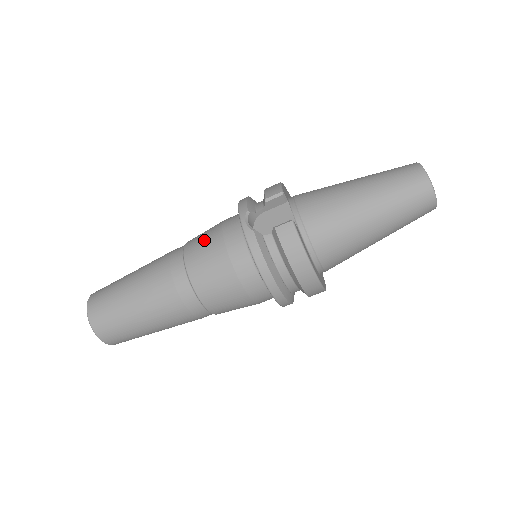
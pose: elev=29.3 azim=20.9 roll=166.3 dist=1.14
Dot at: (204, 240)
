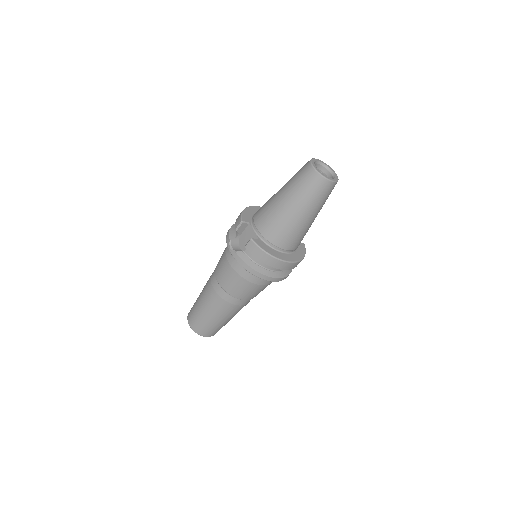
Dot at: (220, 264)
